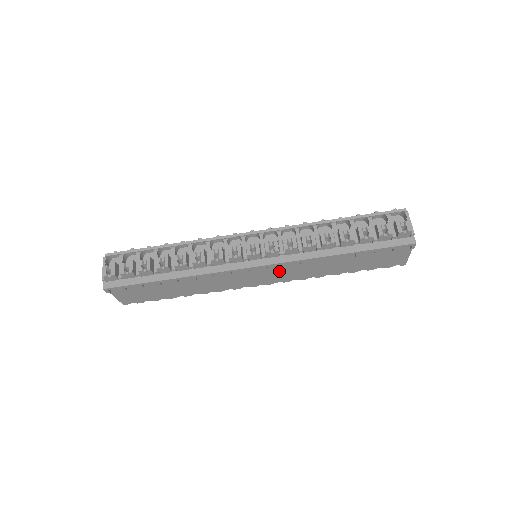
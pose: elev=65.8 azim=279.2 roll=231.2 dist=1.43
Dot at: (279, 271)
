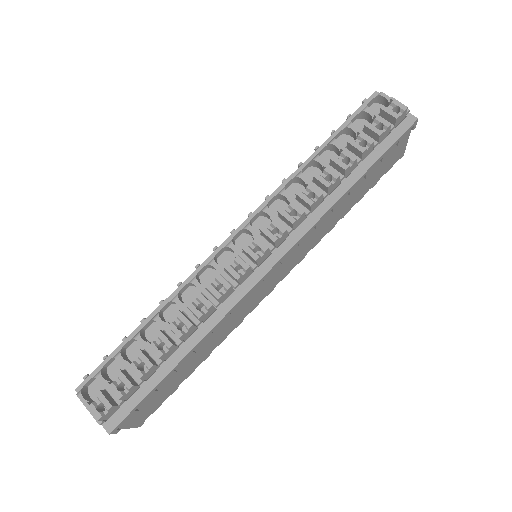
Dot at: (293, 254)
